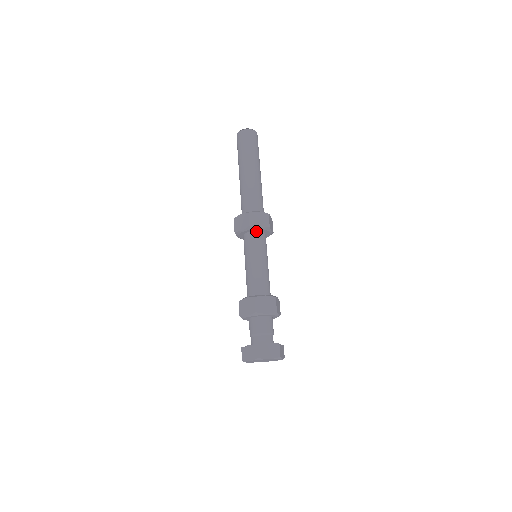
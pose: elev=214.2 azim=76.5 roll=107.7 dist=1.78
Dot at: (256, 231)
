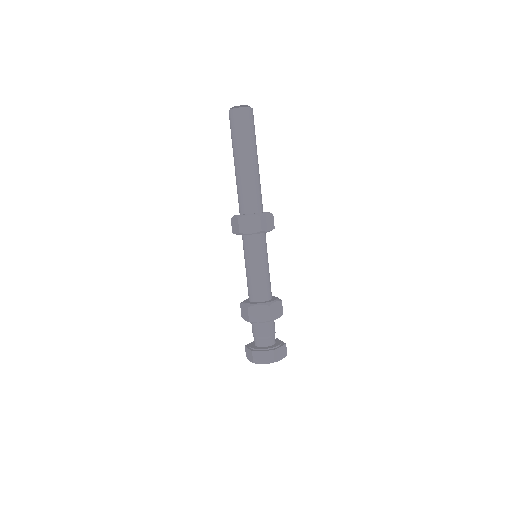
Dot at: (262, 233)
